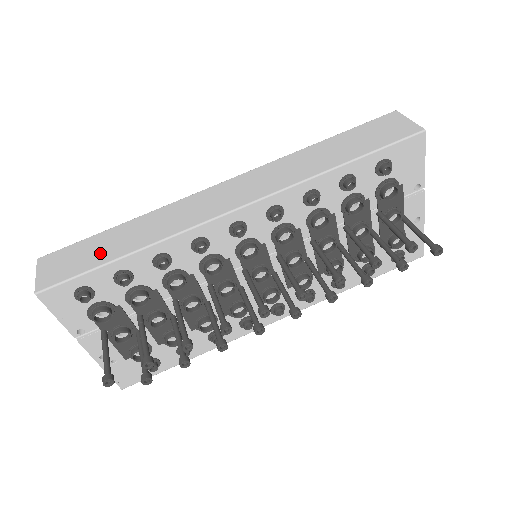
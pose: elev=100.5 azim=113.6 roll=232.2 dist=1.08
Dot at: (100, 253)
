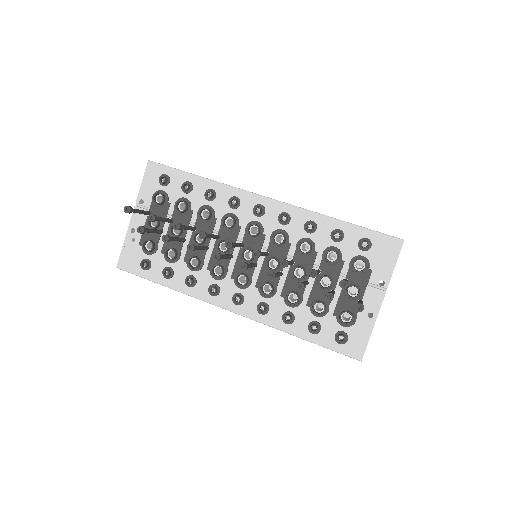
Dot at: occluded
